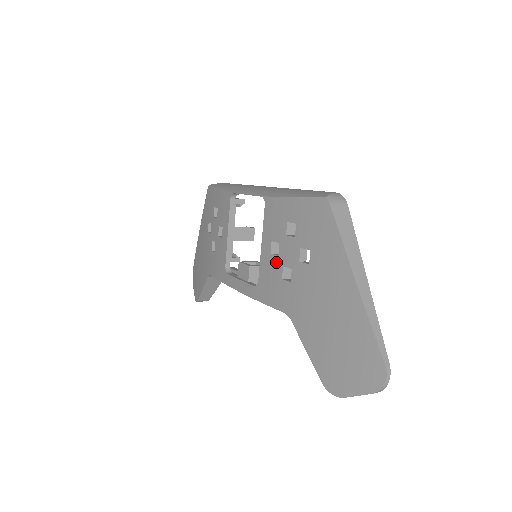
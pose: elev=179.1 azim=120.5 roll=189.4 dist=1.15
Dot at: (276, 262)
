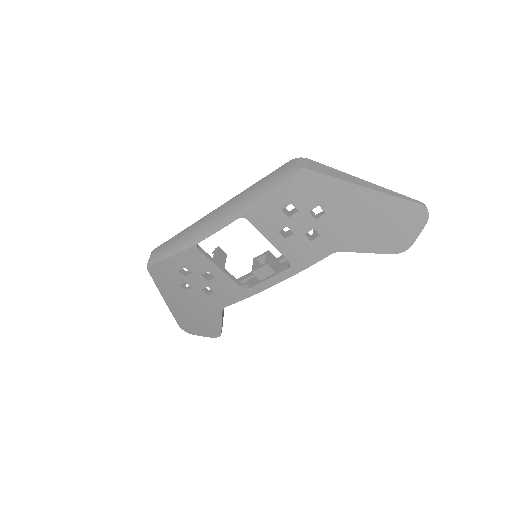
Dot at: (296, 238)
